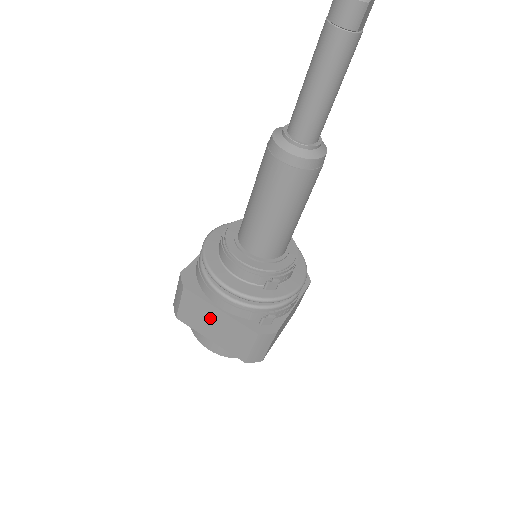
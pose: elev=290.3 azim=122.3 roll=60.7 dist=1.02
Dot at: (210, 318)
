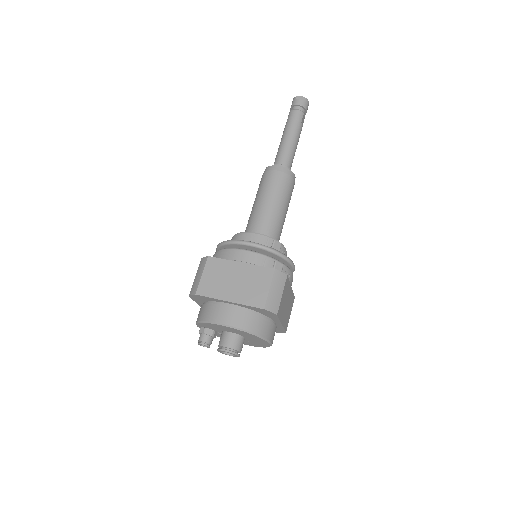
Dot at: (231, 276)
